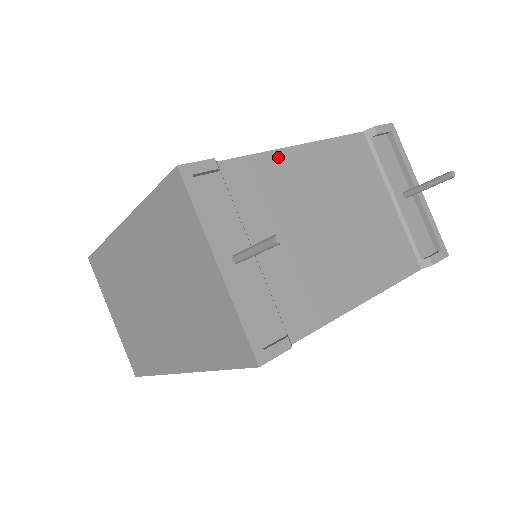
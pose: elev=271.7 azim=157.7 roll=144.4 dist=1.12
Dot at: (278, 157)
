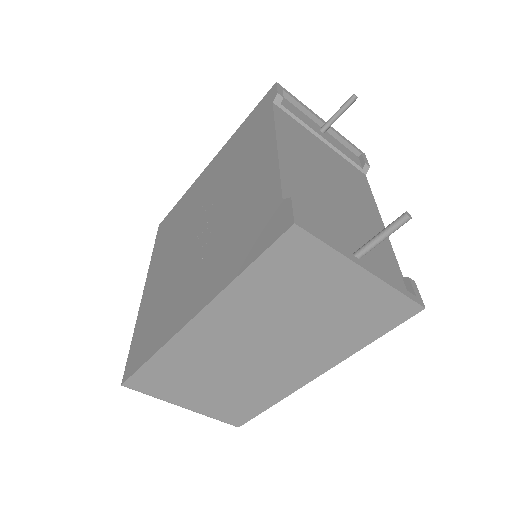
Dot at: (284, 164)
